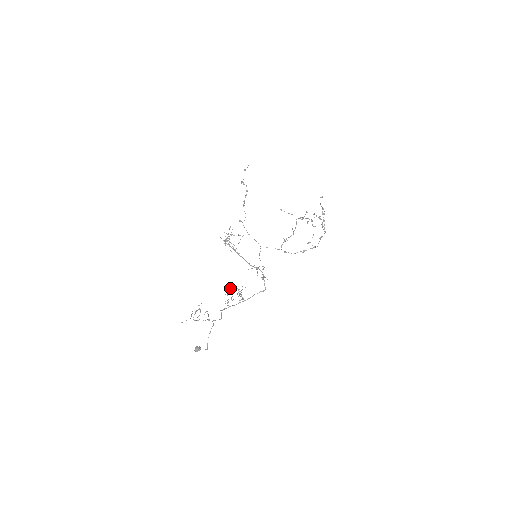
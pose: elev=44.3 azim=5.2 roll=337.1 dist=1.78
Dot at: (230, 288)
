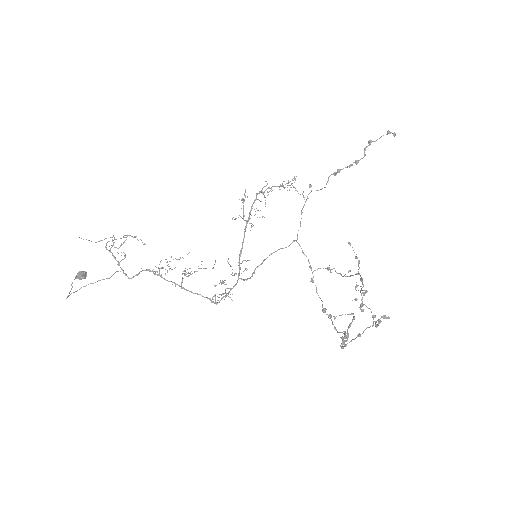
Dot at: (182, 257)
